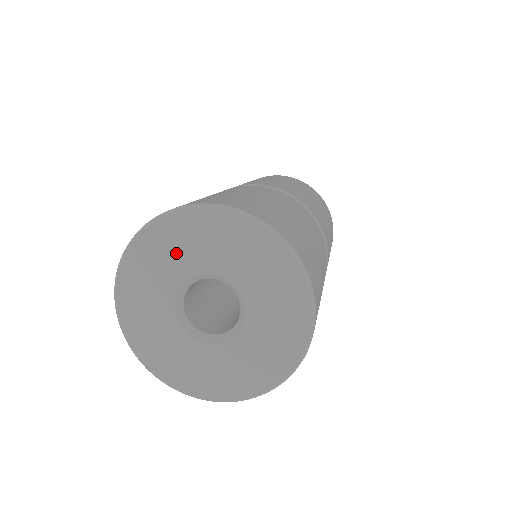
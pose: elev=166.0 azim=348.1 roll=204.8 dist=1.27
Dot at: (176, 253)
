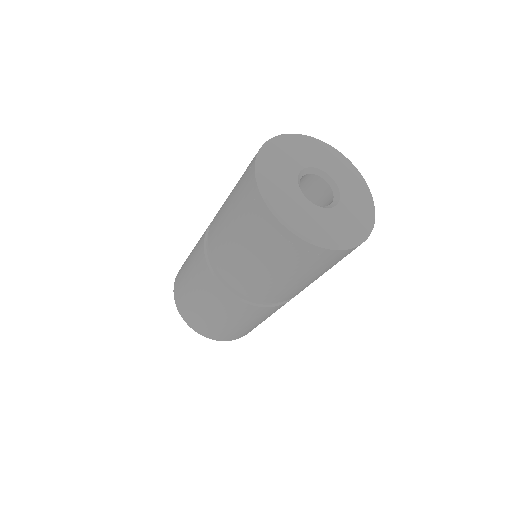
Dot at: (282, 168)
